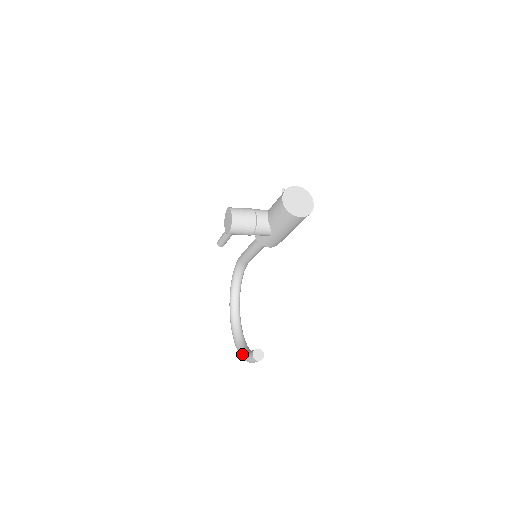
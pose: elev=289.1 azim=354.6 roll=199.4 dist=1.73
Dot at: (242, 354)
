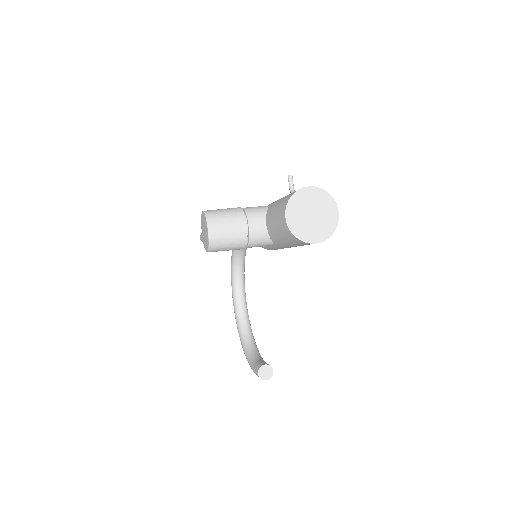
Dot at: (247, 359)
